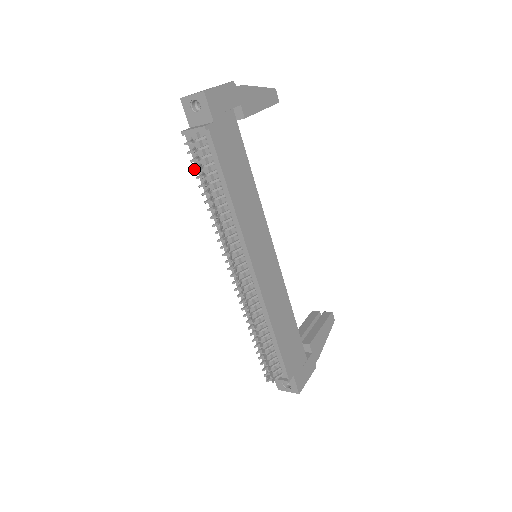
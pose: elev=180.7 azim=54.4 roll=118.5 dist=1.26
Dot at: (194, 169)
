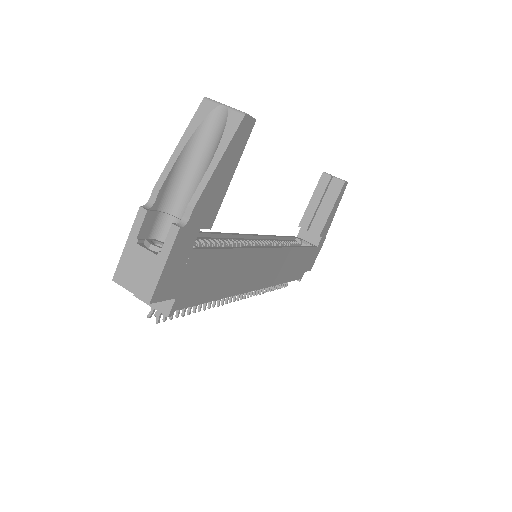
Dot at: occluded
